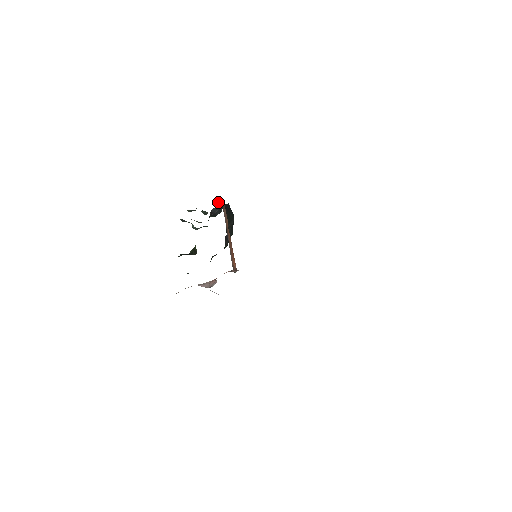
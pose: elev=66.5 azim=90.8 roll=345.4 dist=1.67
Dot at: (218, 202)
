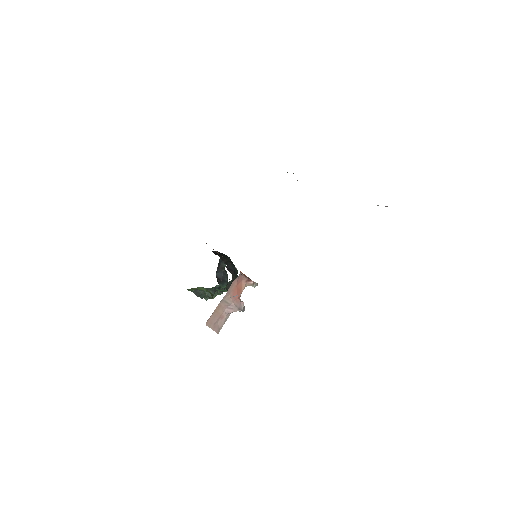
Dot at: occluded
